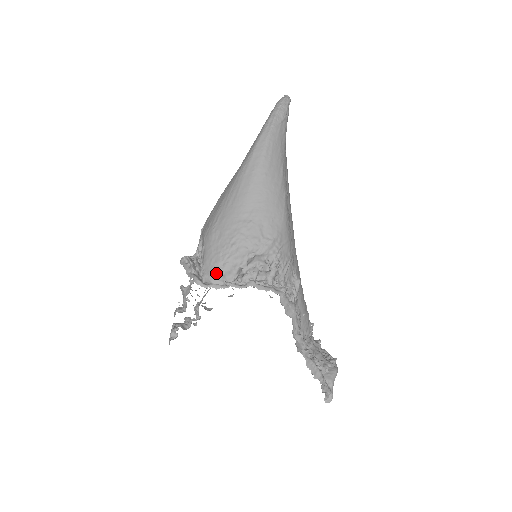
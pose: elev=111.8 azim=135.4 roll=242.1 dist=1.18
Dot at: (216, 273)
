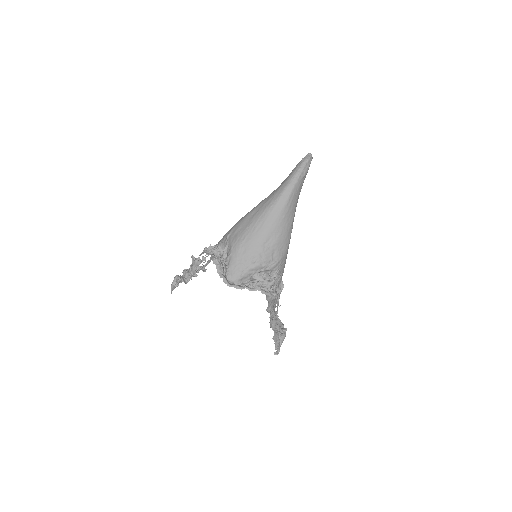
Dot at: (237, 277)
